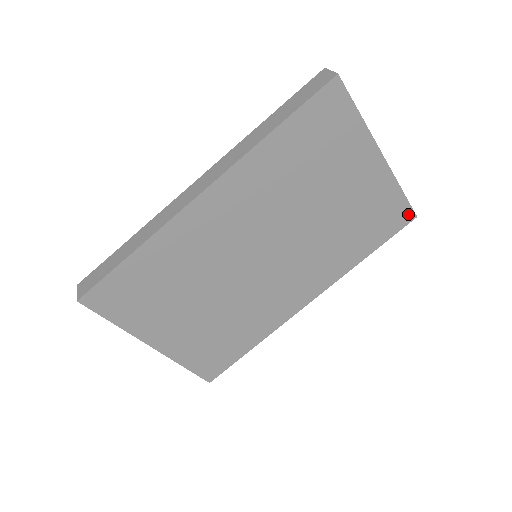
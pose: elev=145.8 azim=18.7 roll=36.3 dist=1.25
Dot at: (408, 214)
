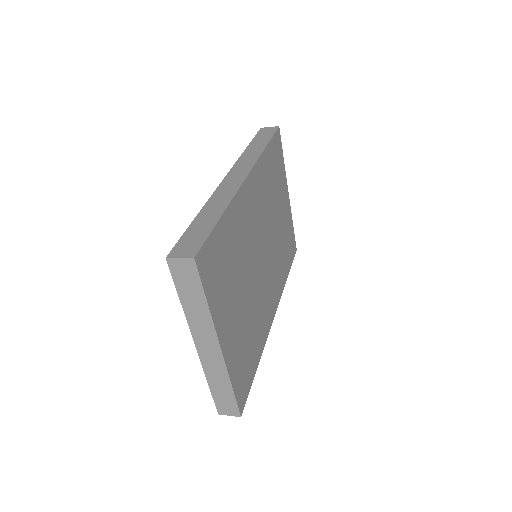
Dot at: (295, 246)
